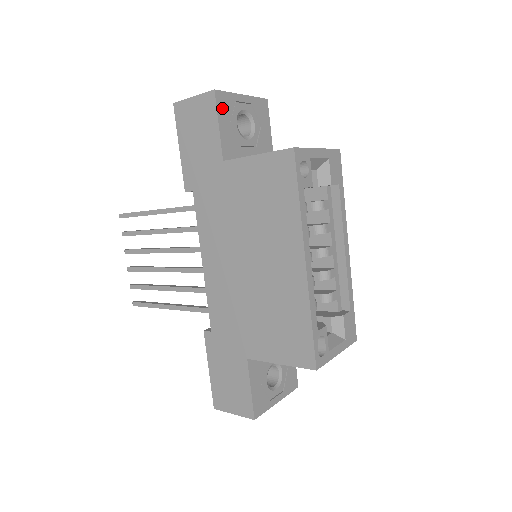
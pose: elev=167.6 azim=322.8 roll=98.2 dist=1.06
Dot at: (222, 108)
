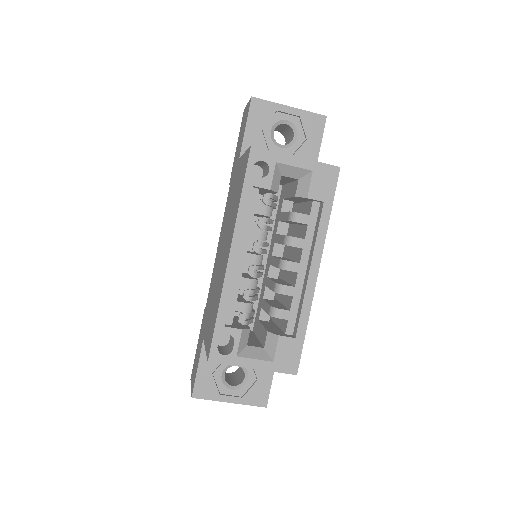
Dot at: (256, 114)
